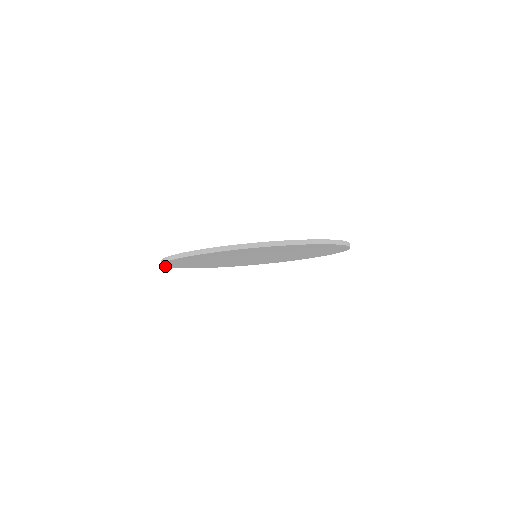
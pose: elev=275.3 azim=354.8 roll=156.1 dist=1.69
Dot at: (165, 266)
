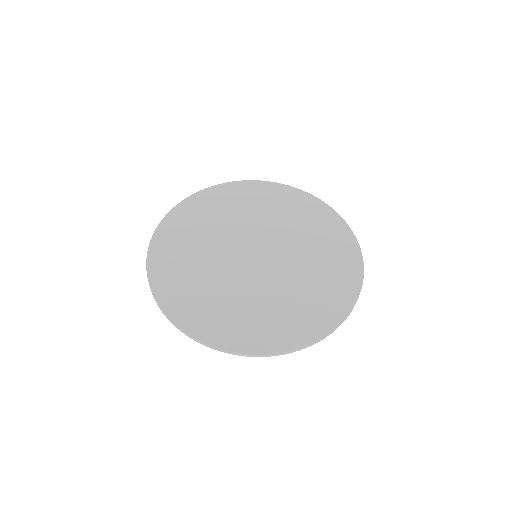
Dot at: (149, 253)
